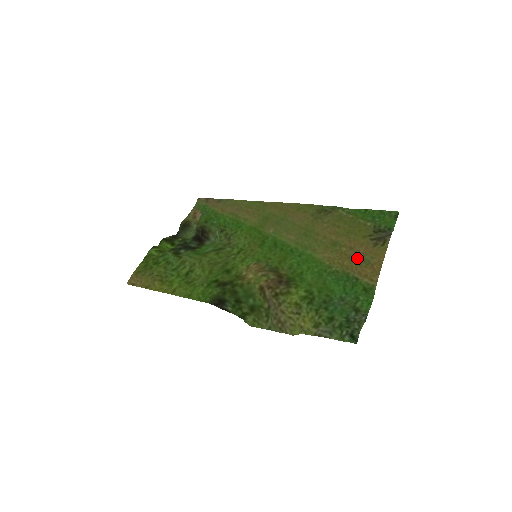
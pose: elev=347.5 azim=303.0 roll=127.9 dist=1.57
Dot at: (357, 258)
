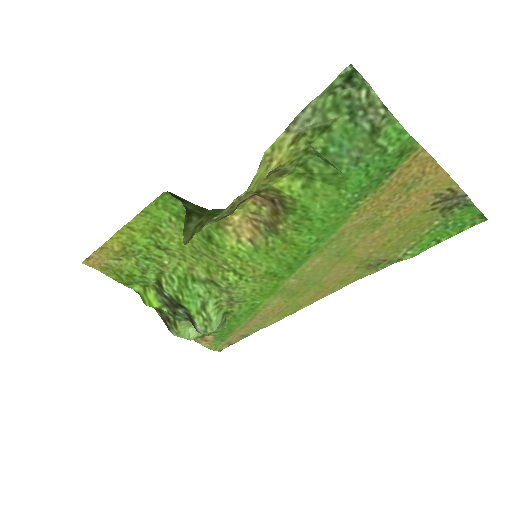
Dot at: (403, 193)
